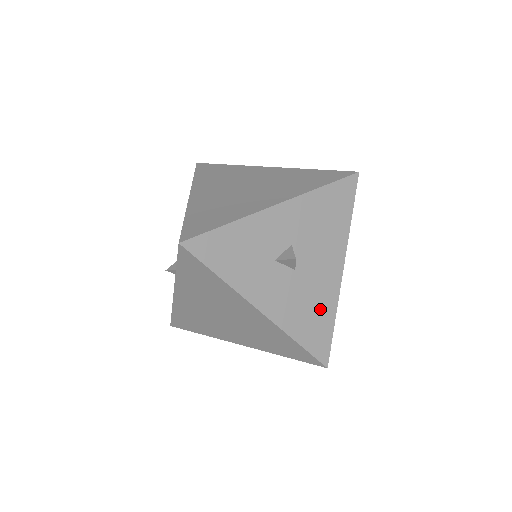
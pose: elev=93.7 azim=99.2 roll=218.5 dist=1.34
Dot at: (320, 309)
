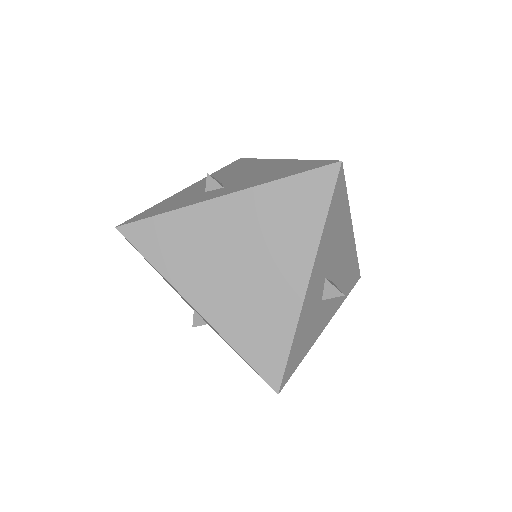
Dot at: (349, 268)
